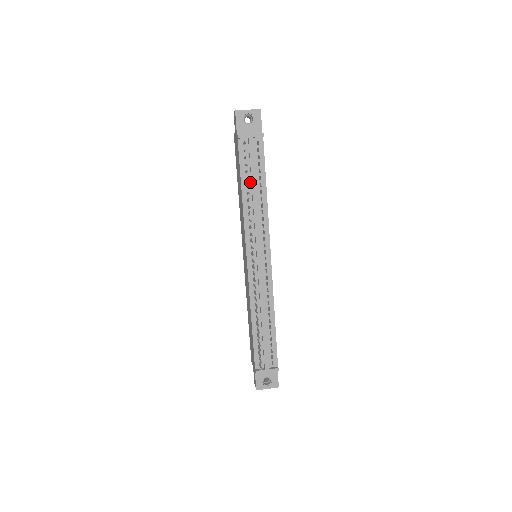
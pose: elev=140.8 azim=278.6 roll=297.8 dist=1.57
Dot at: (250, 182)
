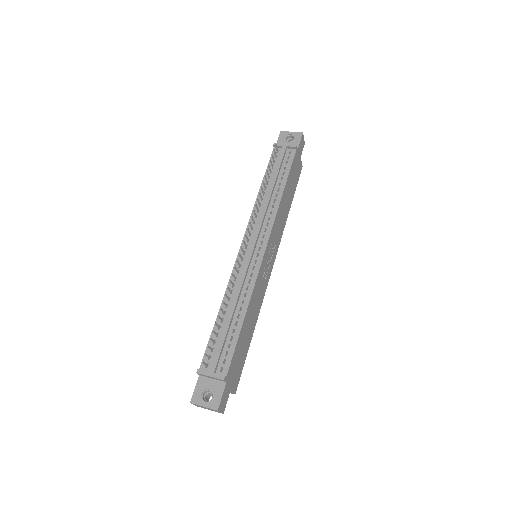
Dot at: (271, 180)
